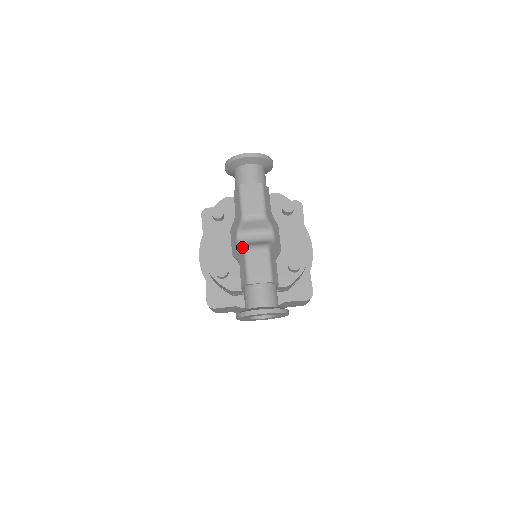
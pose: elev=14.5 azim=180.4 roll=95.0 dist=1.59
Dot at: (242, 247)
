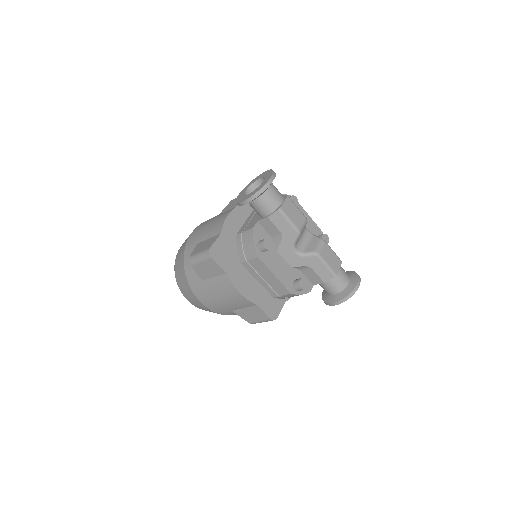
Dot at: (312, 255)
